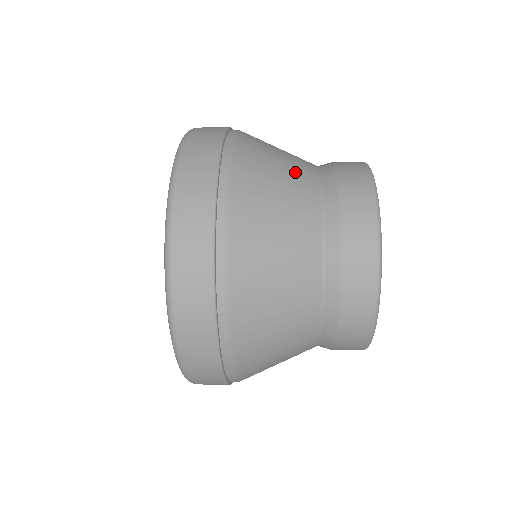
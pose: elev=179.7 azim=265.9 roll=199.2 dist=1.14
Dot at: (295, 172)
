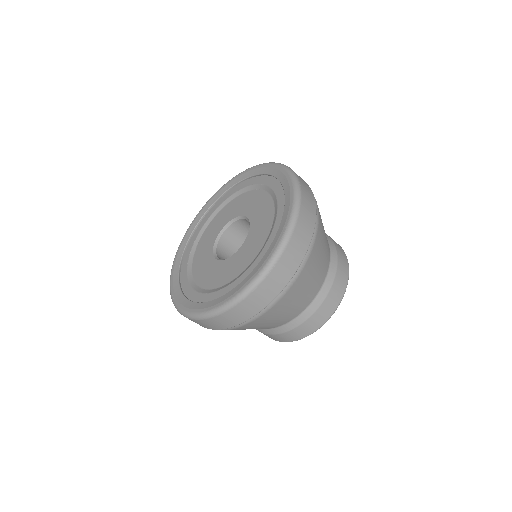
Dot at: occluded
